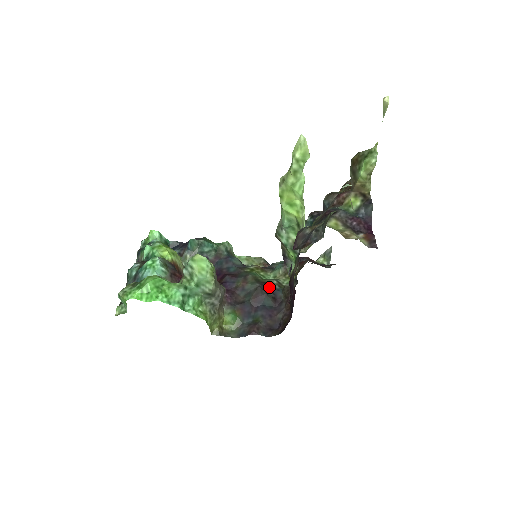
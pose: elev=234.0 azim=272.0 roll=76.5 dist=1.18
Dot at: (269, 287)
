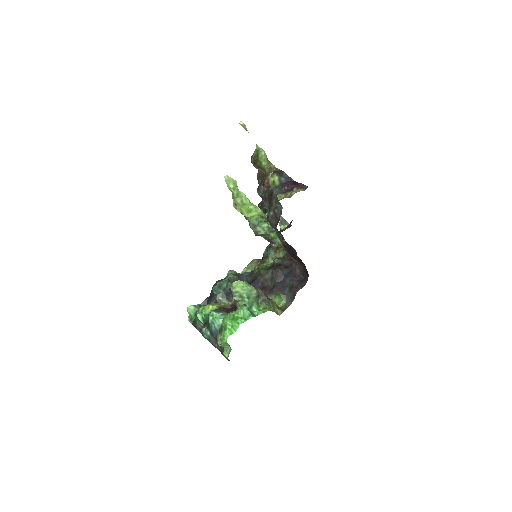
Dot at: (277, 265)
